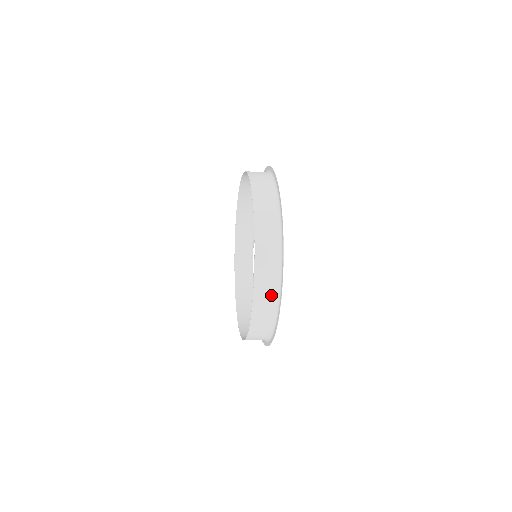
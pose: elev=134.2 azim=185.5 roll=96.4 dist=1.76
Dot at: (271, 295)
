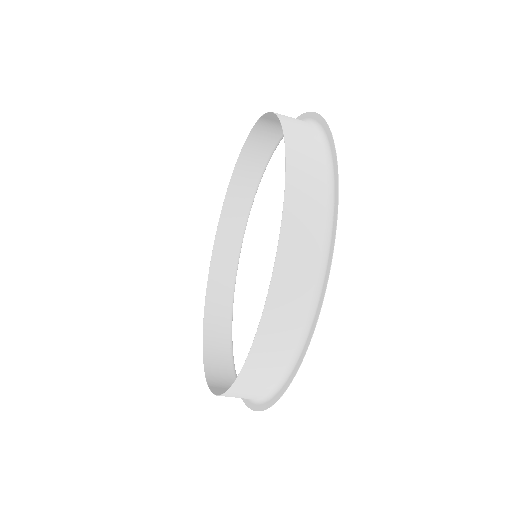
Dot at: (301, 295)
